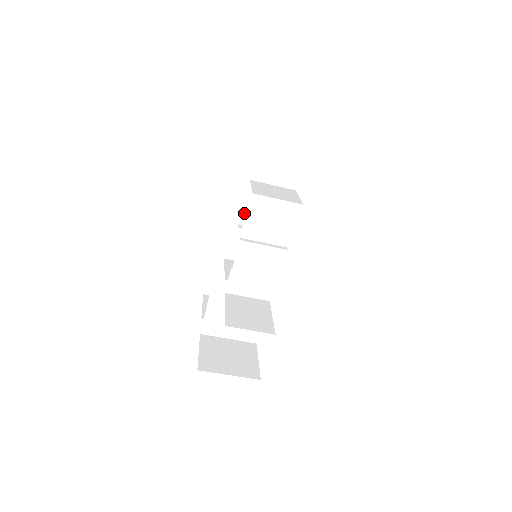
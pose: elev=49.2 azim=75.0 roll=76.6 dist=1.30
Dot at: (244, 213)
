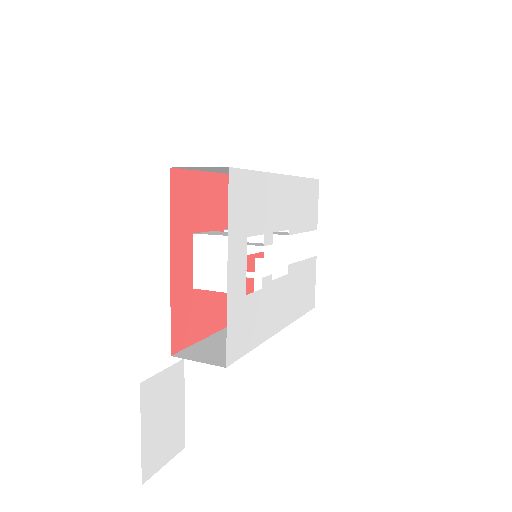
Dot at: occluded
